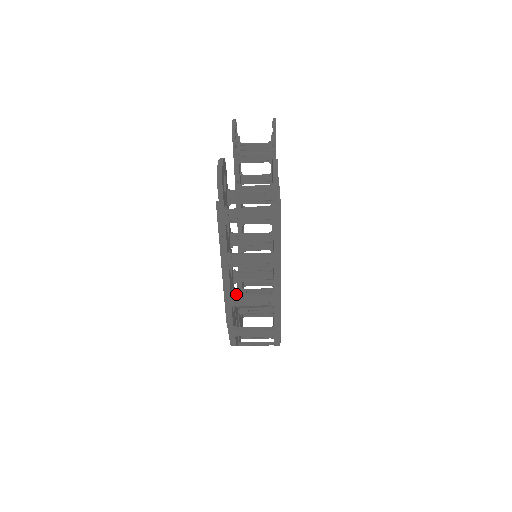
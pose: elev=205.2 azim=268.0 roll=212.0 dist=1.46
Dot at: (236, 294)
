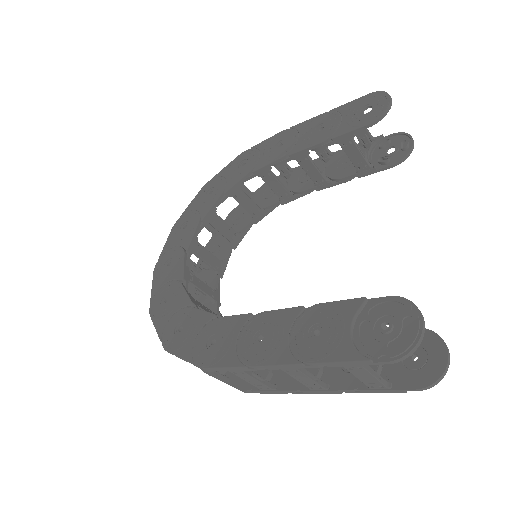
Dot at: occluded
